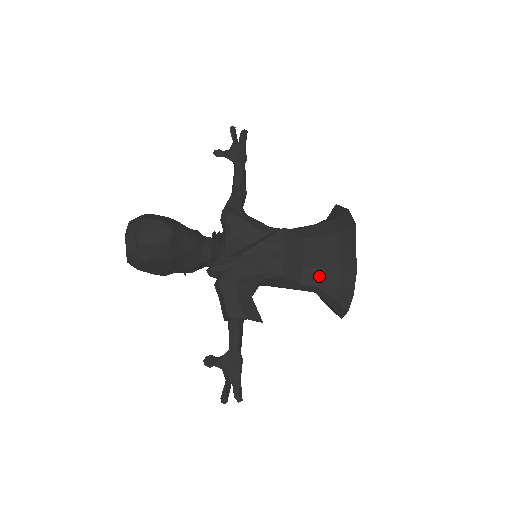
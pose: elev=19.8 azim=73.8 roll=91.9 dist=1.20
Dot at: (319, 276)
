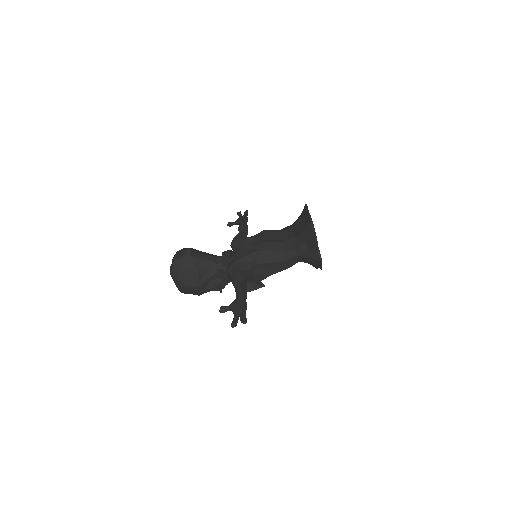
Dot at: (294, 243)
